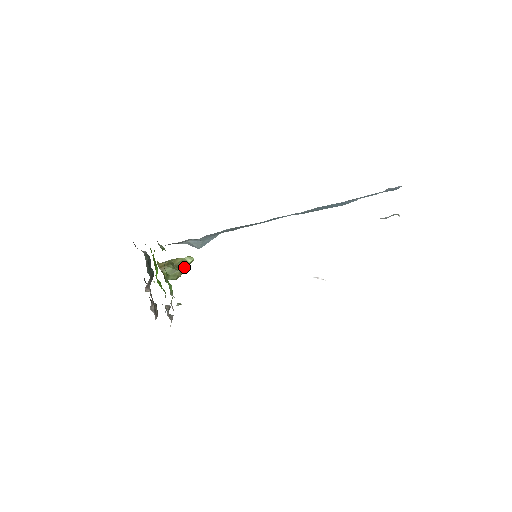
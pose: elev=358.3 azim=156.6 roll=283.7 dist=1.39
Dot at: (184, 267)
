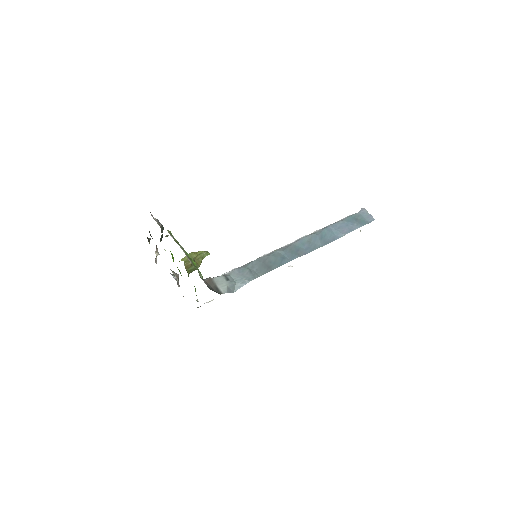
Dot at: (201, 262)
